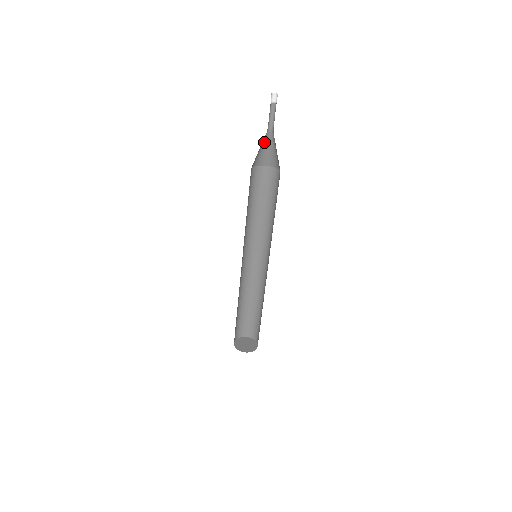
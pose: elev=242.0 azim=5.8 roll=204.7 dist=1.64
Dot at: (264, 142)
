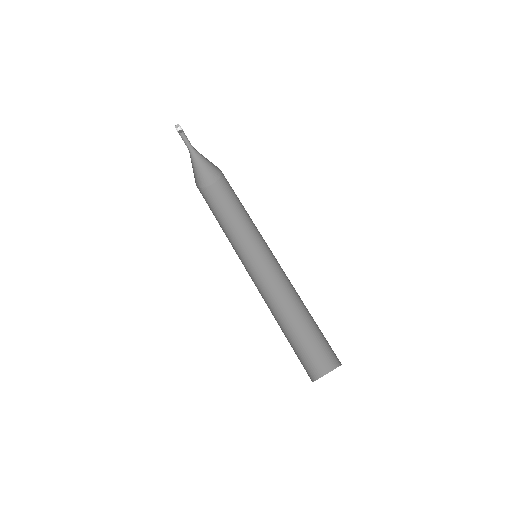
Dot at: (195, 163)
